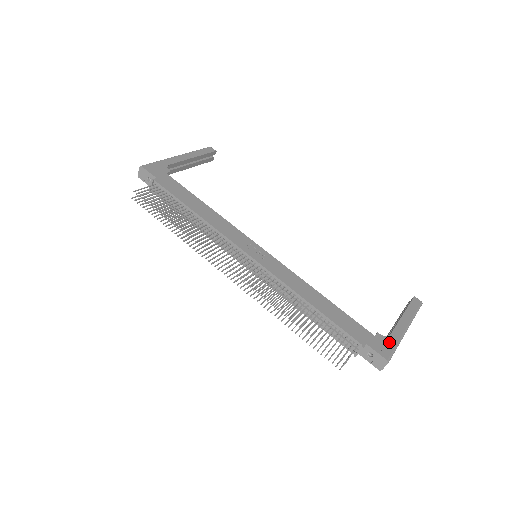
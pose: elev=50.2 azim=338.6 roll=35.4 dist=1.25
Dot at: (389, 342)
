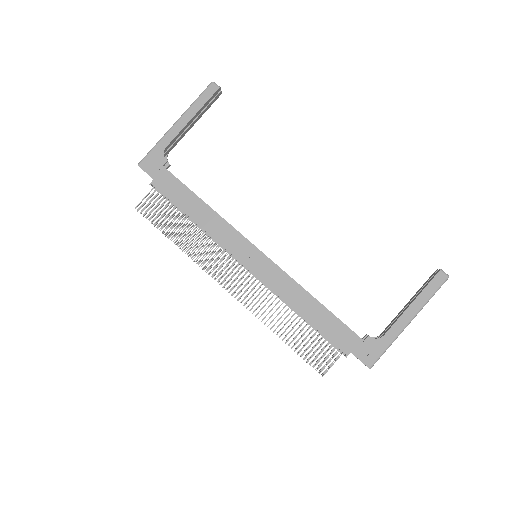
Dot at: (379, 345)
